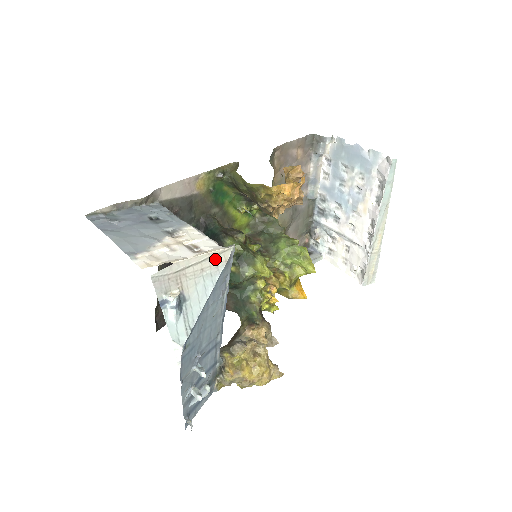
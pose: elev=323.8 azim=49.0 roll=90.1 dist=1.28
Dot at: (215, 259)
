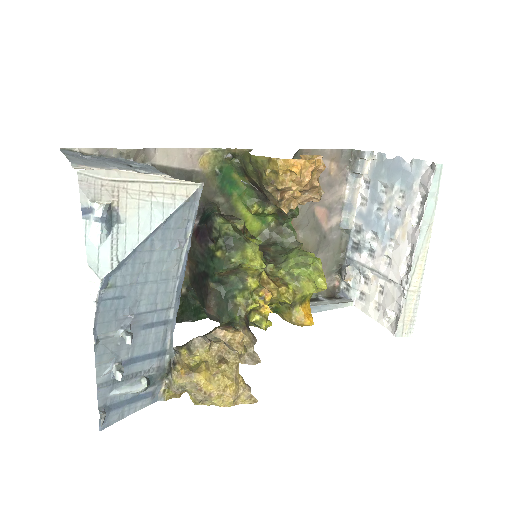
Dot at: (173, 188)
